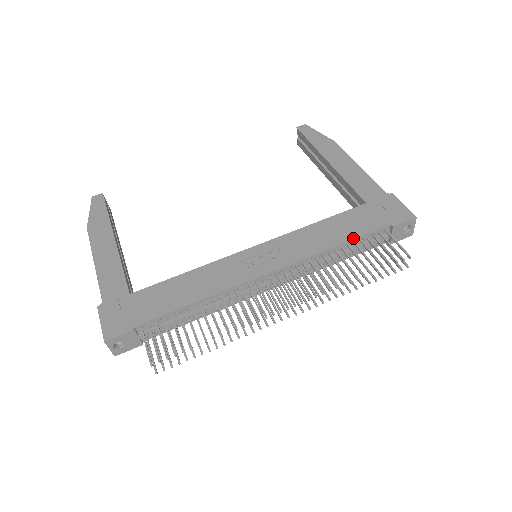
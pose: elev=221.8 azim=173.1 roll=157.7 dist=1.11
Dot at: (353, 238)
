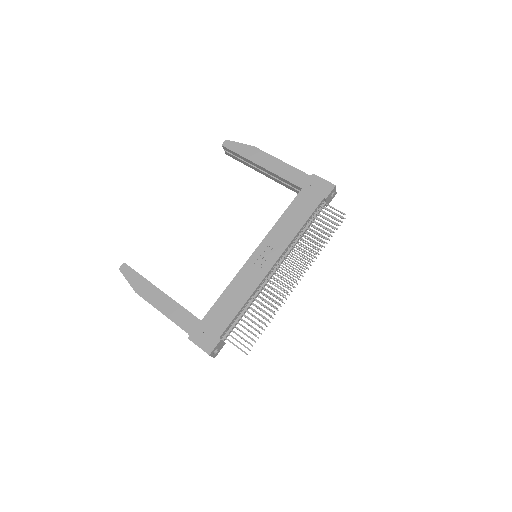
Dot at: (308, 218)
